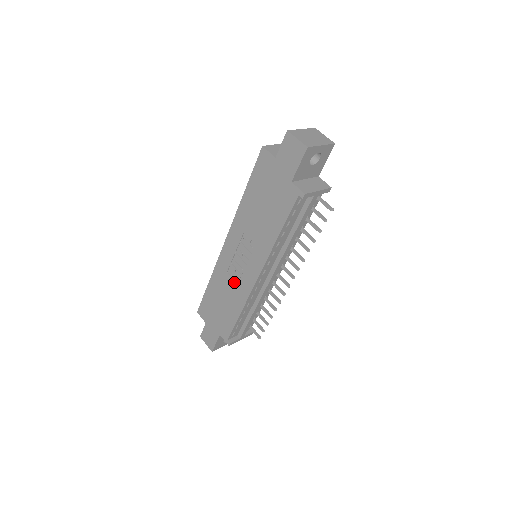
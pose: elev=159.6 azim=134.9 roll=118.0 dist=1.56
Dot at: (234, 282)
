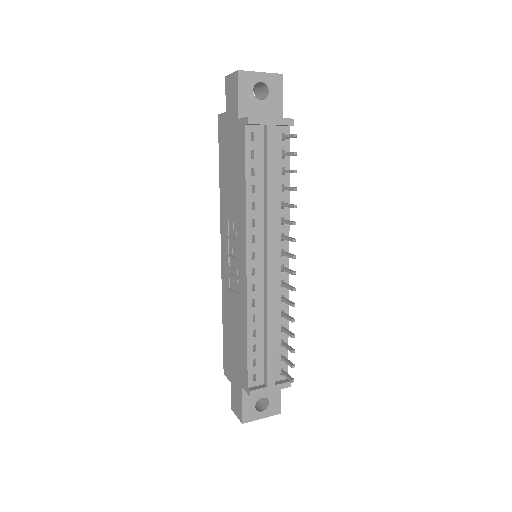
Dot at: (235, 294)
